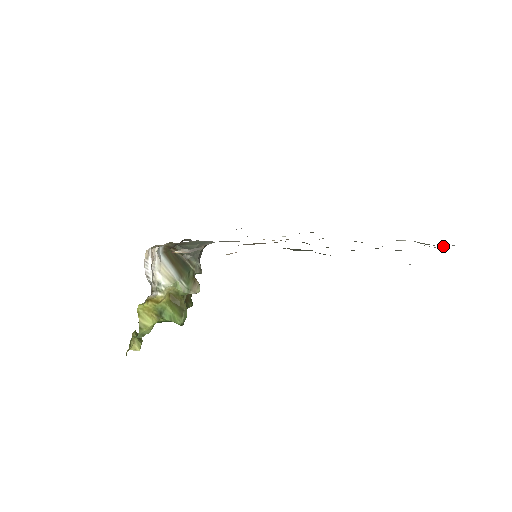
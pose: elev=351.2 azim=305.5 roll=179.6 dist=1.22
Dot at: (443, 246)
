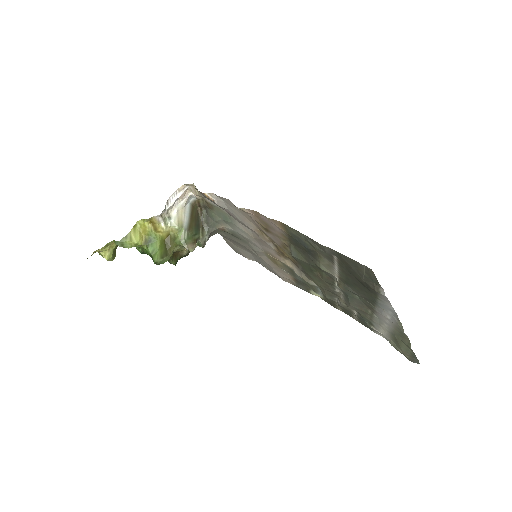
Dot at: (408, 359)
